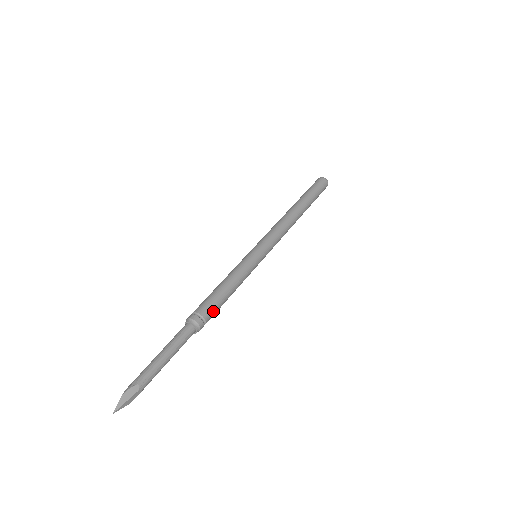
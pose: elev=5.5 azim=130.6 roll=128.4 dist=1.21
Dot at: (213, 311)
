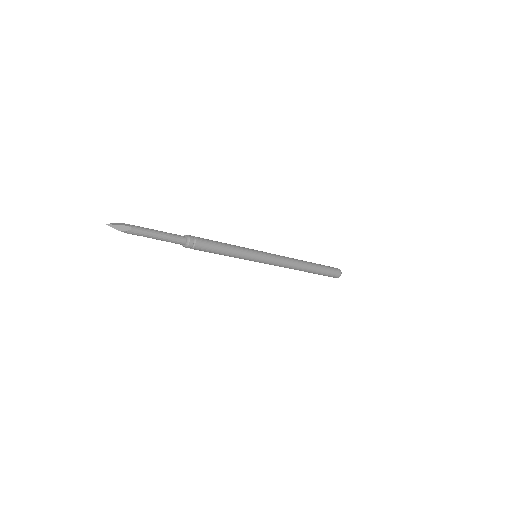
Dot at: (204, 242)
